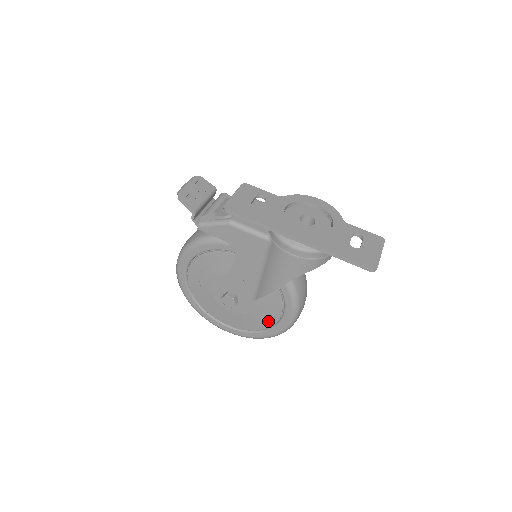
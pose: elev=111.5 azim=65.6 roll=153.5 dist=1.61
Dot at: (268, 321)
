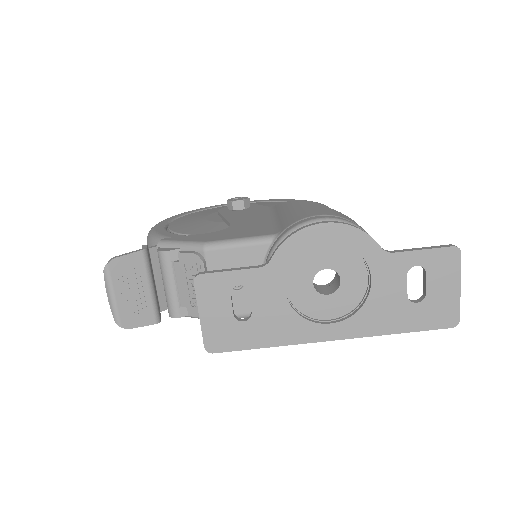
Dot at: occluded
